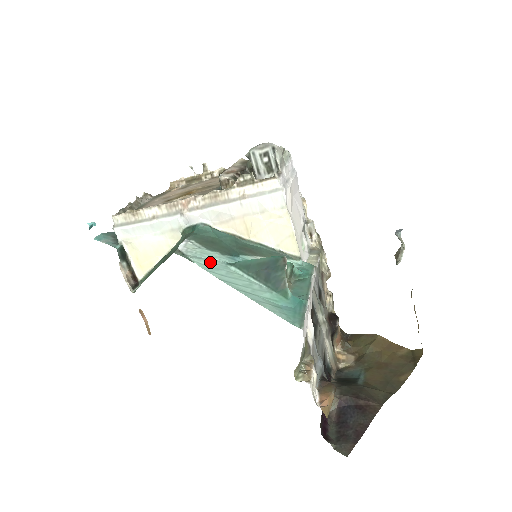
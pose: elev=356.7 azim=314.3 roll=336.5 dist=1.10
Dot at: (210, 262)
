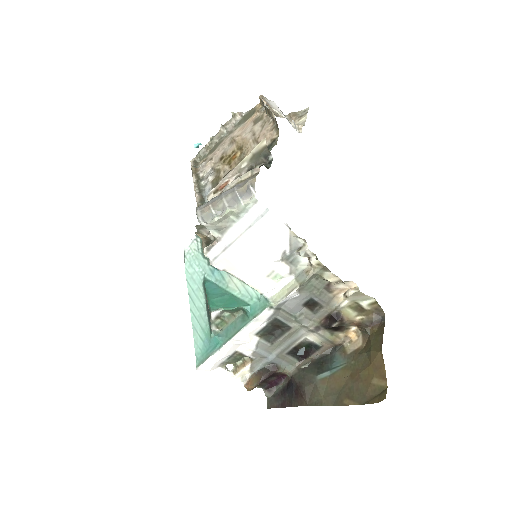
Dot at: (195, 271)
